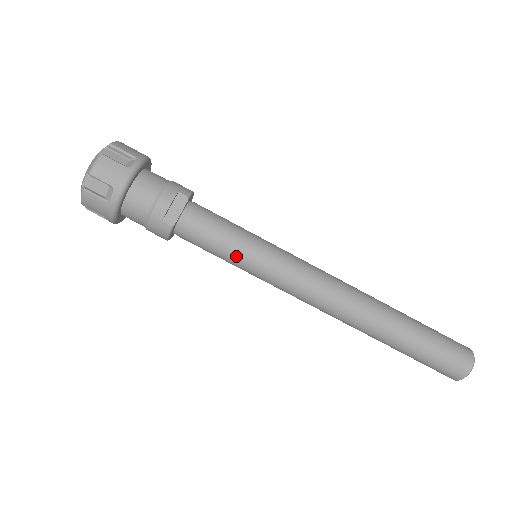
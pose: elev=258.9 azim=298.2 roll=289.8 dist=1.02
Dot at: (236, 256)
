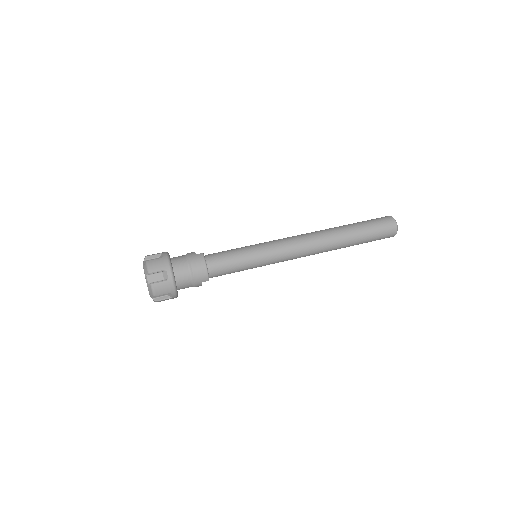
Dot at: (244, 249)
